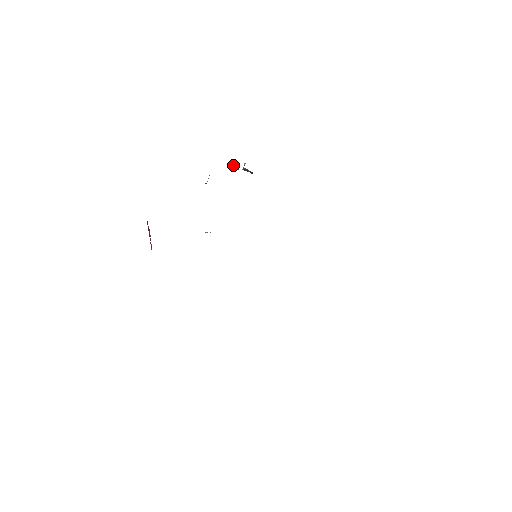
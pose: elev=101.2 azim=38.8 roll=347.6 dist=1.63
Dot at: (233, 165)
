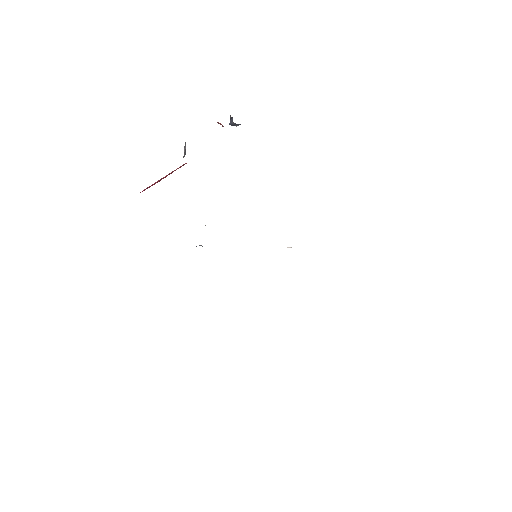
Dot at: occluded
